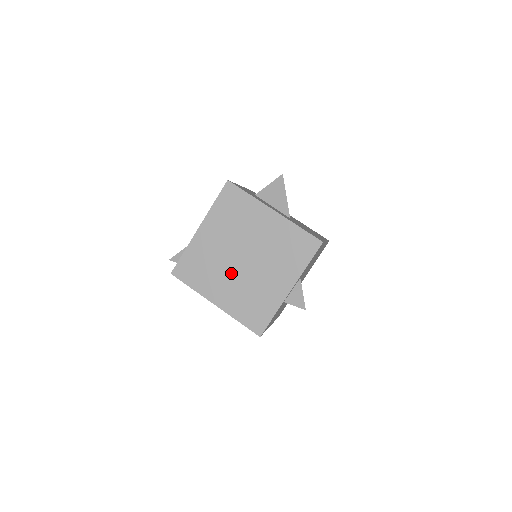
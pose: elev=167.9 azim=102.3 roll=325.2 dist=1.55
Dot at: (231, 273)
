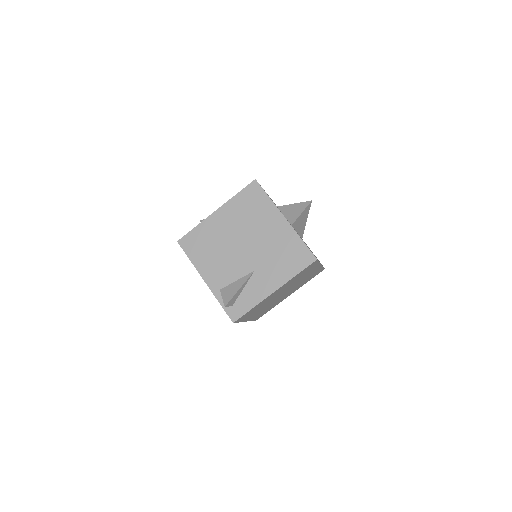
Dot at: (270, 303)
